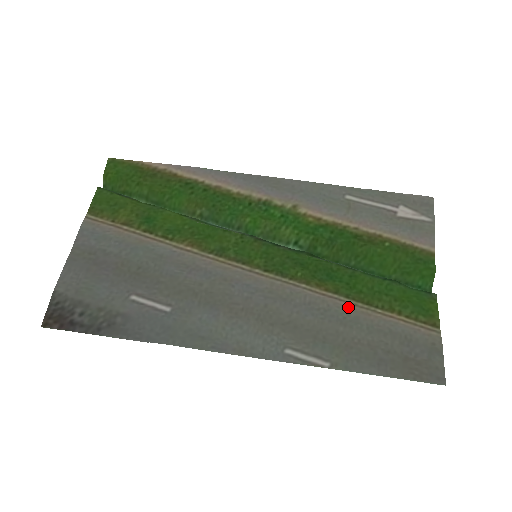
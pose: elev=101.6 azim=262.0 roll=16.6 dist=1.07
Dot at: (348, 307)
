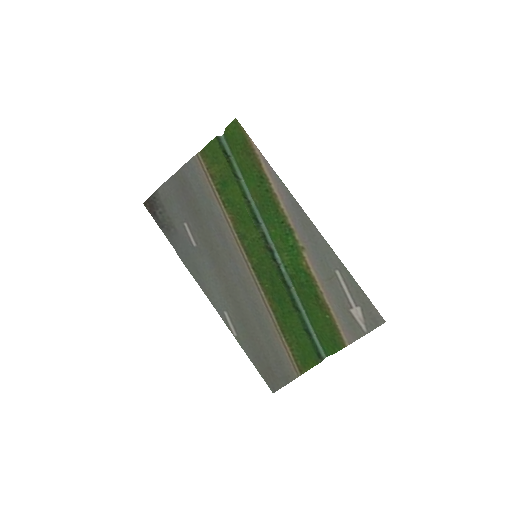
Dot at: (271, 323)
